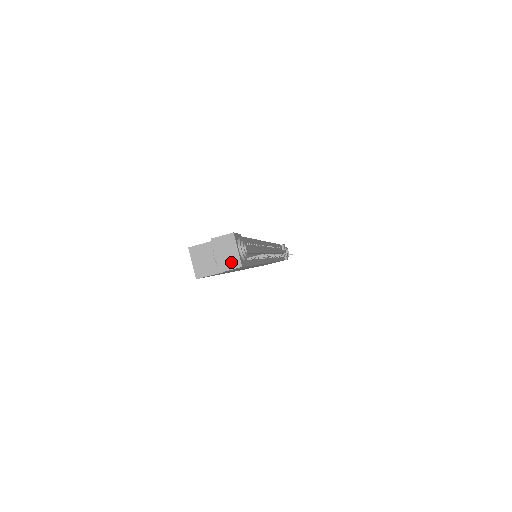
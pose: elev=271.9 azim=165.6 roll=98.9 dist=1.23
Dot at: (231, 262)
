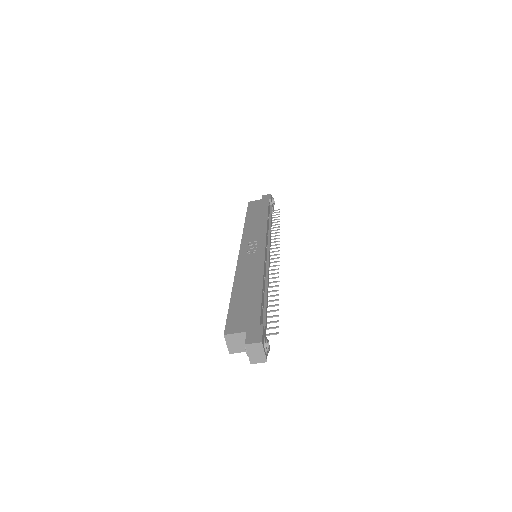
Dot at: (259, 359)
